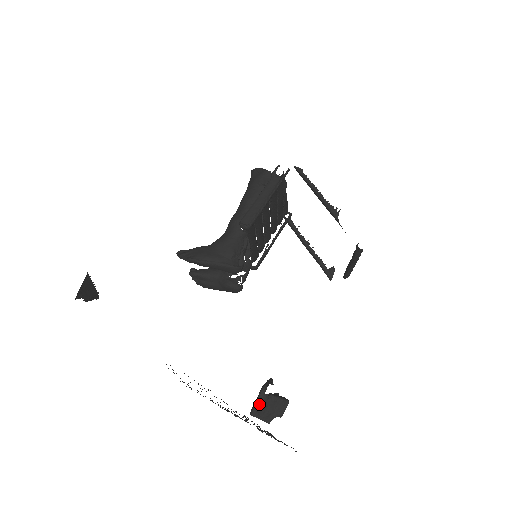
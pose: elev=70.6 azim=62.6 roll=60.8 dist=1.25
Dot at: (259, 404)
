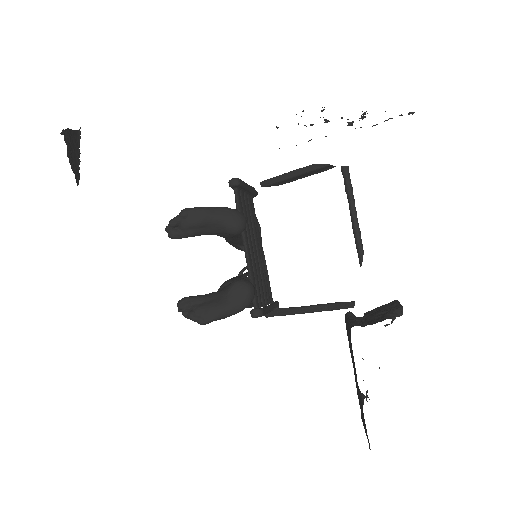
Dot at: (355, 321)
